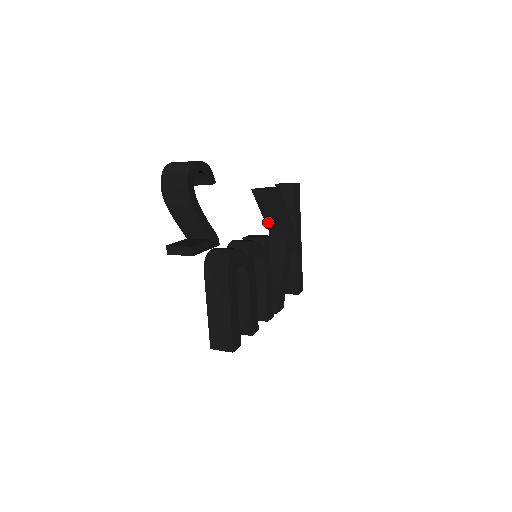
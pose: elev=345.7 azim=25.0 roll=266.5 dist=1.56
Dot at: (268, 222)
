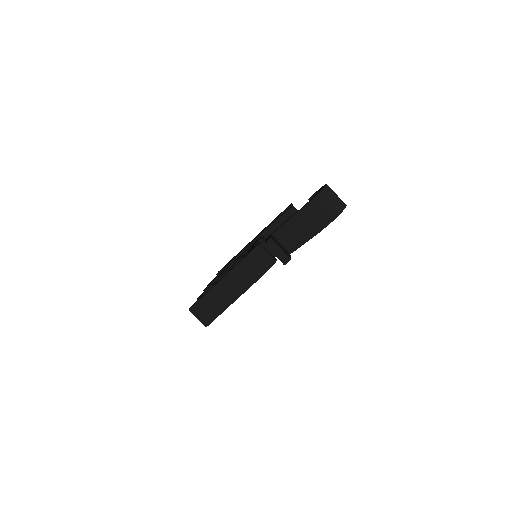
Dot at: (270, 229)
